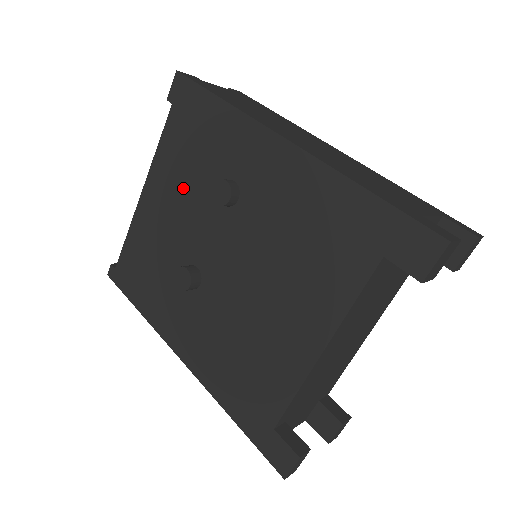
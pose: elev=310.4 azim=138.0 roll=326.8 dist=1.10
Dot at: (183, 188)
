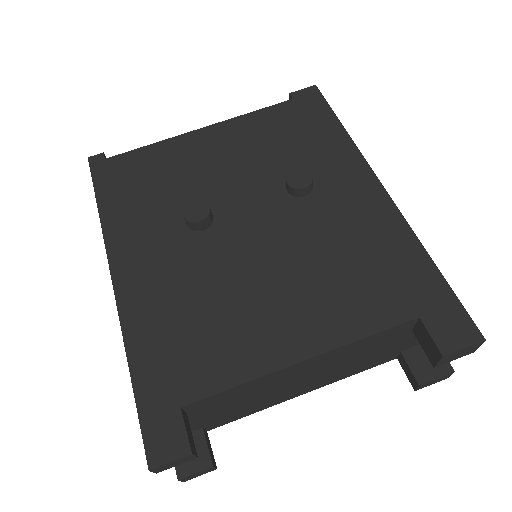
Dot at: (252, 153)
